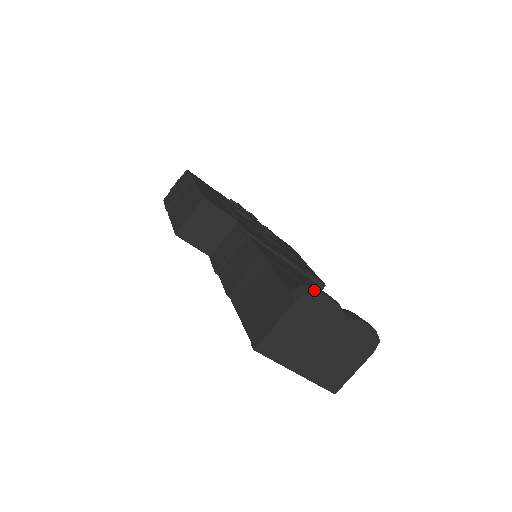
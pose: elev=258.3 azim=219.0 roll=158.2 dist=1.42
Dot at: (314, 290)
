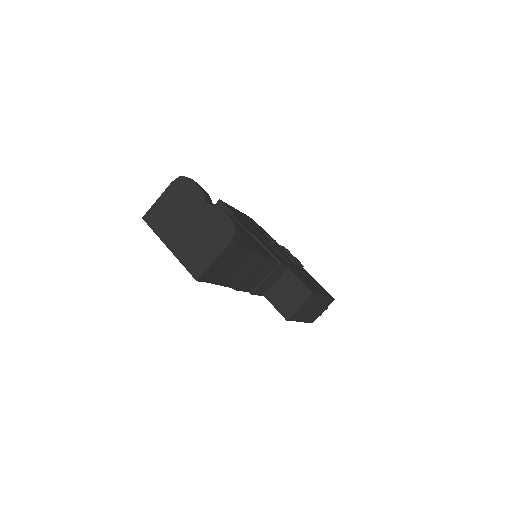
Dot at: (188, 178)
